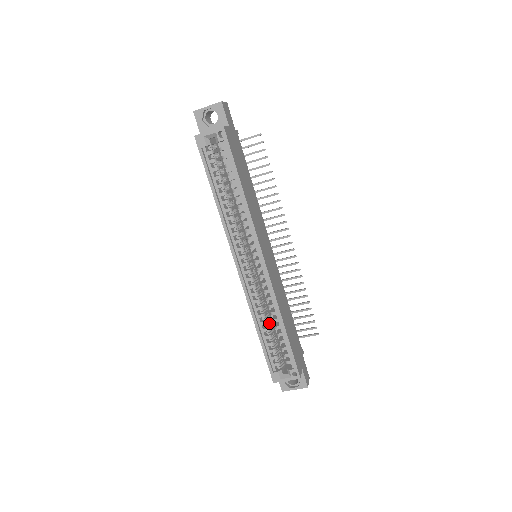
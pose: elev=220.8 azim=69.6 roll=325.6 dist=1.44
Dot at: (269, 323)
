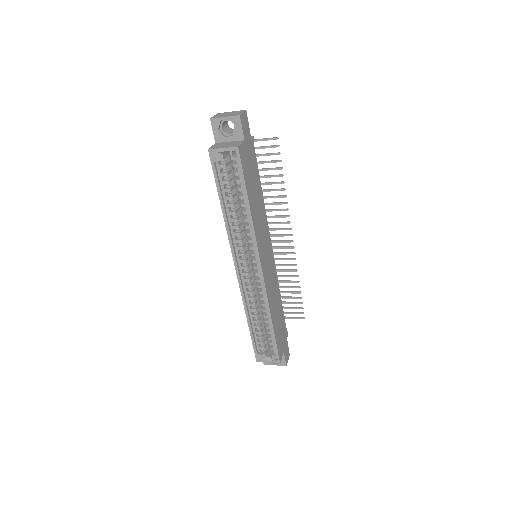
Dot at: (260, 315)
